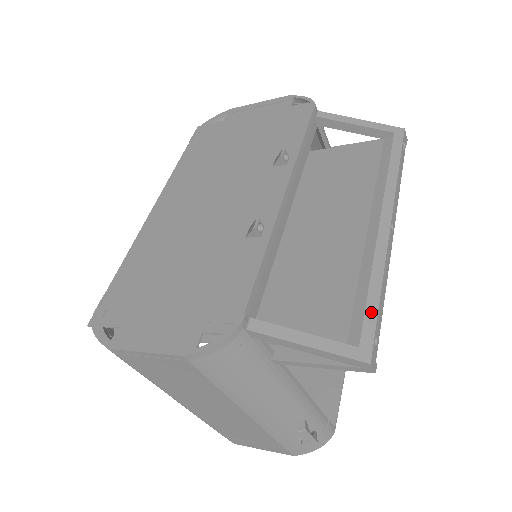
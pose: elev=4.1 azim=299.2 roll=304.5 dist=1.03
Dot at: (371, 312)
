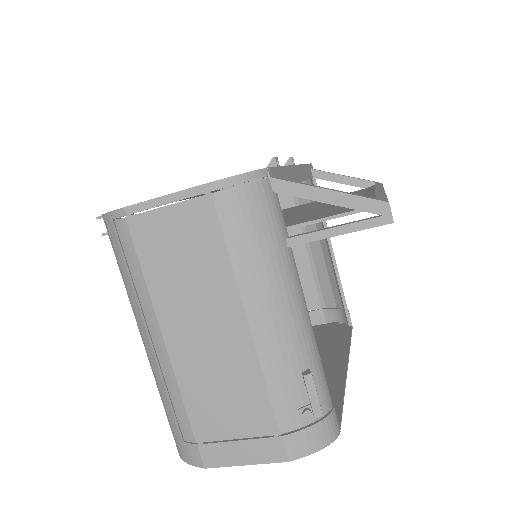
Dot at: (381, 196)
